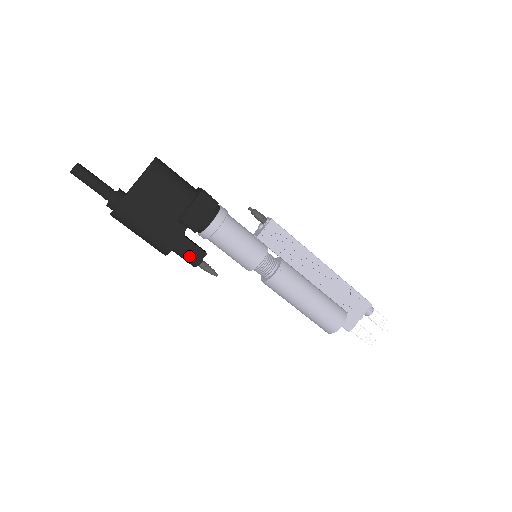
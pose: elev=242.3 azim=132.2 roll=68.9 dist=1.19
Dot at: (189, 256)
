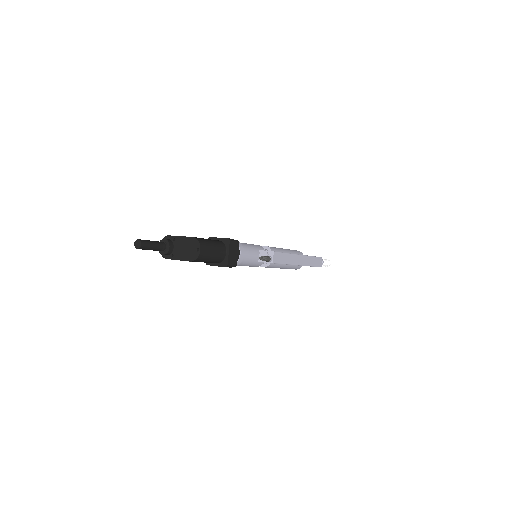
Dot at: occluded
